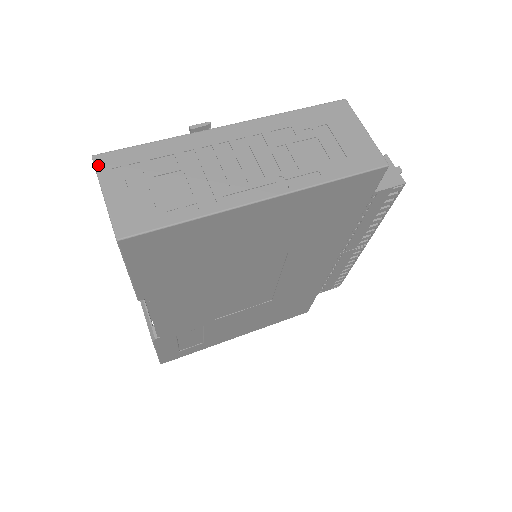
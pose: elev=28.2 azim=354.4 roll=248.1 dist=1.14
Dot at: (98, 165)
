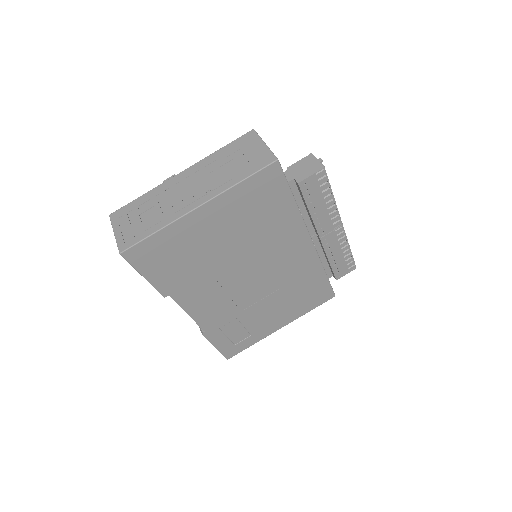
Dot at: (112, 219)
